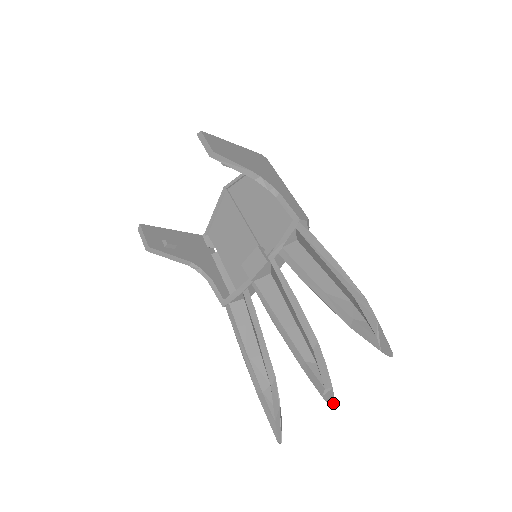
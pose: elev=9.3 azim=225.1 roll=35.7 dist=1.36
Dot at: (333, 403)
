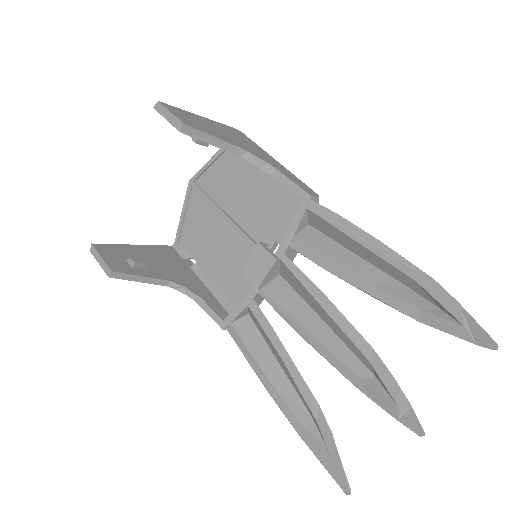
Dot at: (418, 427)
